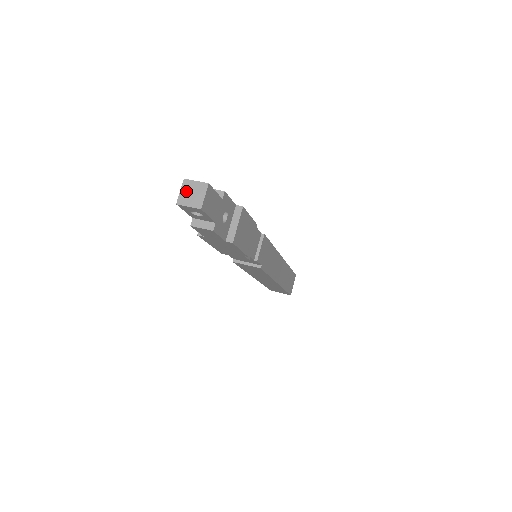
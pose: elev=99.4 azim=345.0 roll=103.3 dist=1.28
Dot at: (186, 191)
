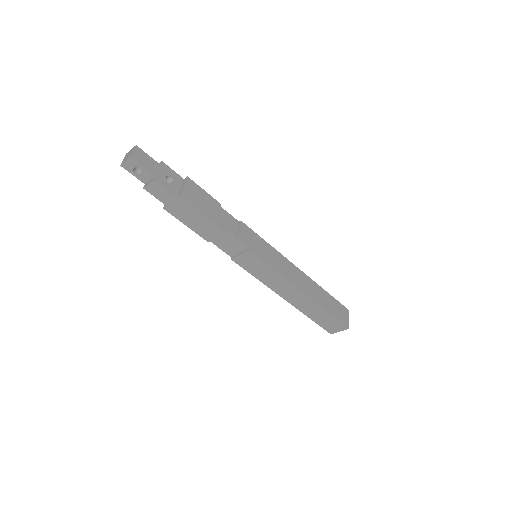
Dot at: (126, 157)
